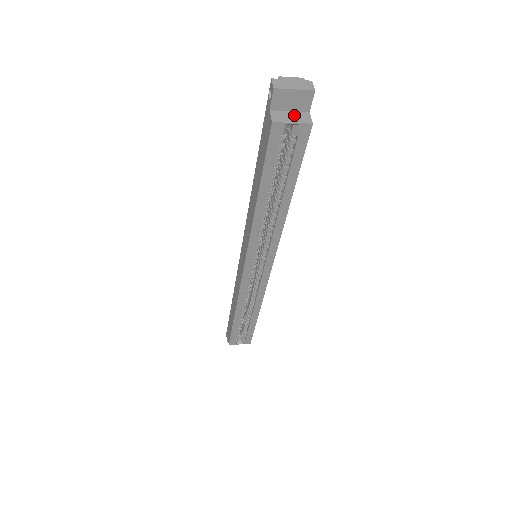
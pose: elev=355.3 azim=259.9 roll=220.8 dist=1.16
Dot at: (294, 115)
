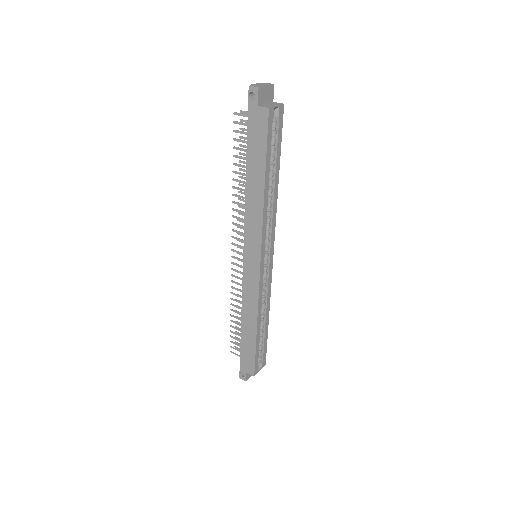
Dot at: (271, 104)
